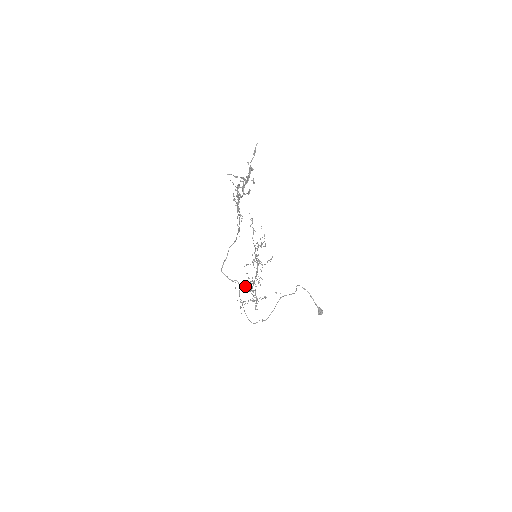
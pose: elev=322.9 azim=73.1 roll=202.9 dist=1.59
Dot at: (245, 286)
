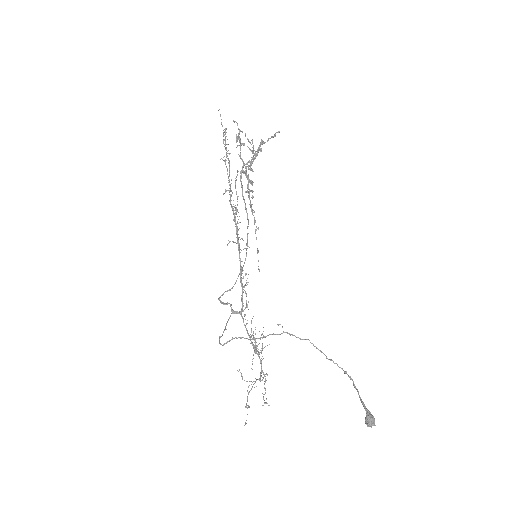
Dot at: (238, 312)
